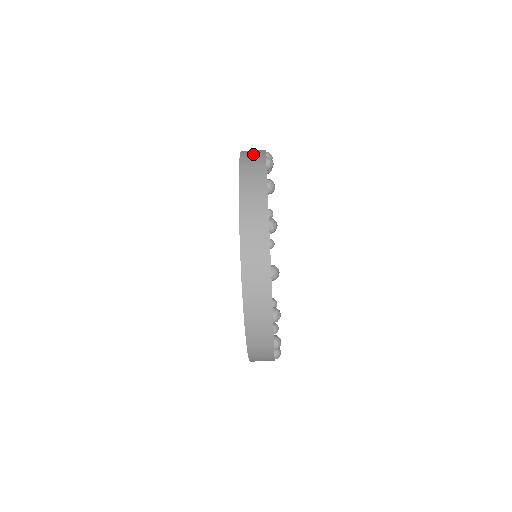
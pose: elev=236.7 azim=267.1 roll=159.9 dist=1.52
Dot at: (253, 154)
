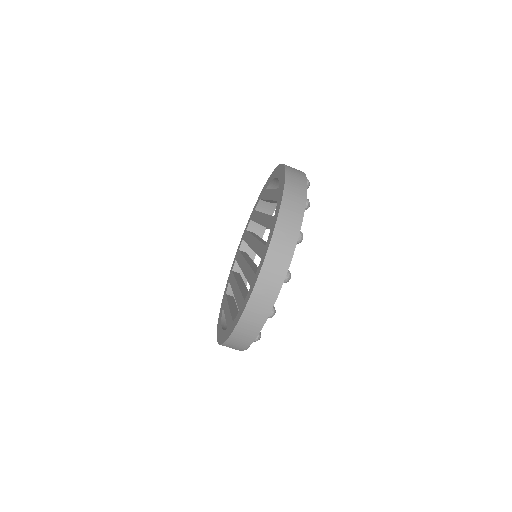
Dot at: occluded
